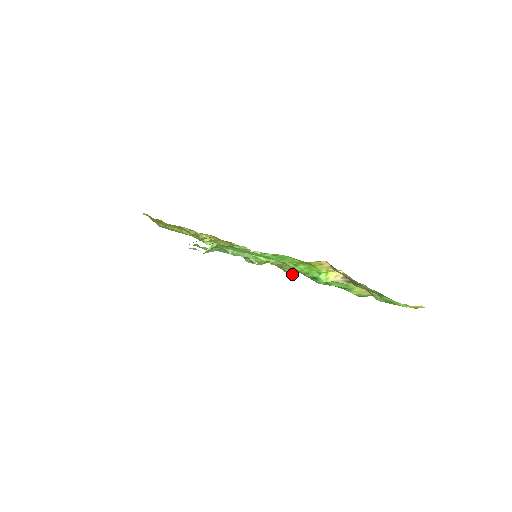
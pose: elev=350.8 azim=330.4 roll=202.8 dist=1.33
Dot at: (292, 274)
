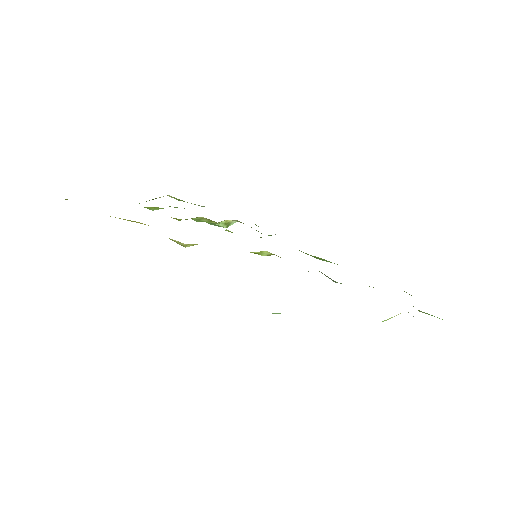
Dot at: (270, 235)
